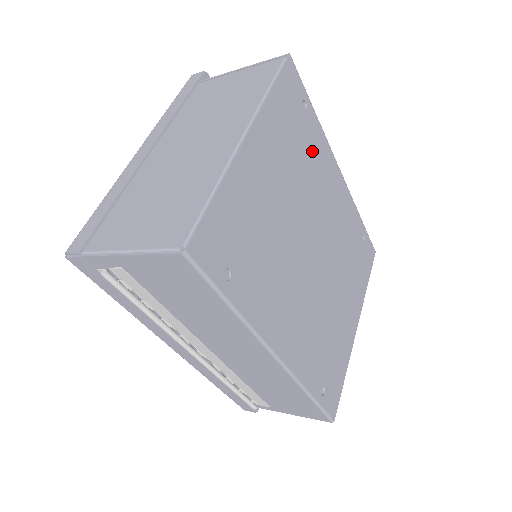
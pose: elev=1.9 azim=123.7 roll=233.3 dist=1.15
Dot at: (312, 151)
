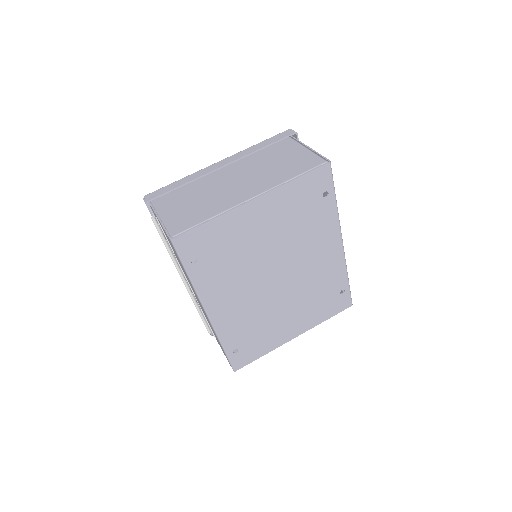
Dot at: (316, 223)
